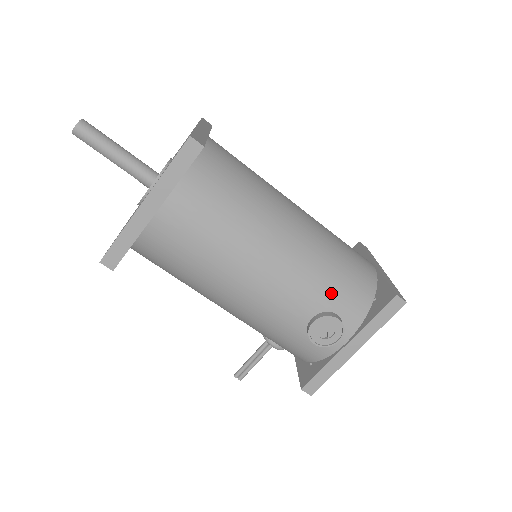
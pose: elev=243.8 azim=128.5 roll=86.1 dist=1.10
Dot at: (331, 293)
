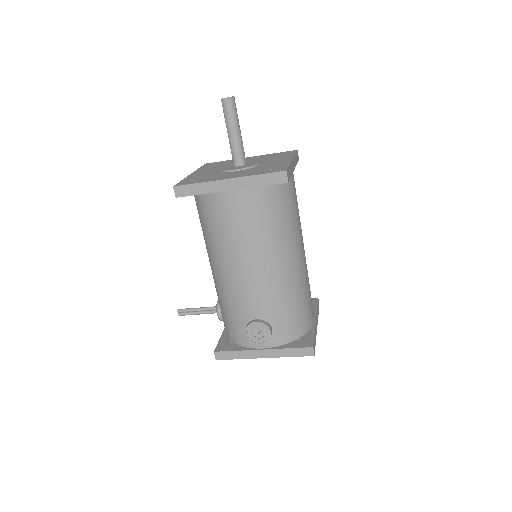
Dot at: (280, 315)
